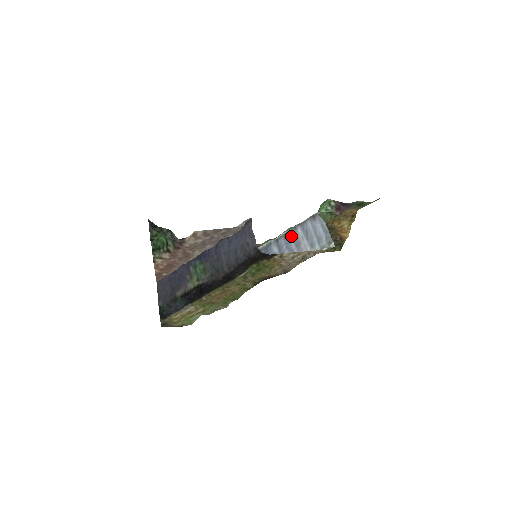
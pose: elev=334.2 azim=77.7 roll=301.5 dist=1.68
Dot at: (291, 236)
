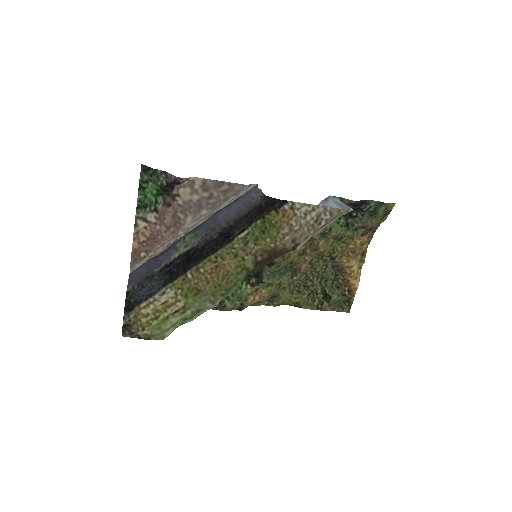
Dot at: occluded
